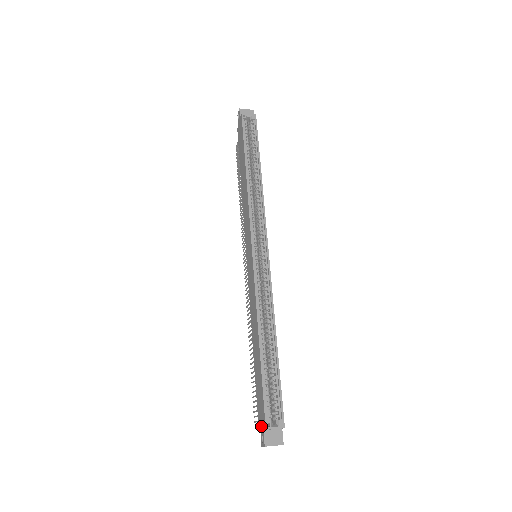
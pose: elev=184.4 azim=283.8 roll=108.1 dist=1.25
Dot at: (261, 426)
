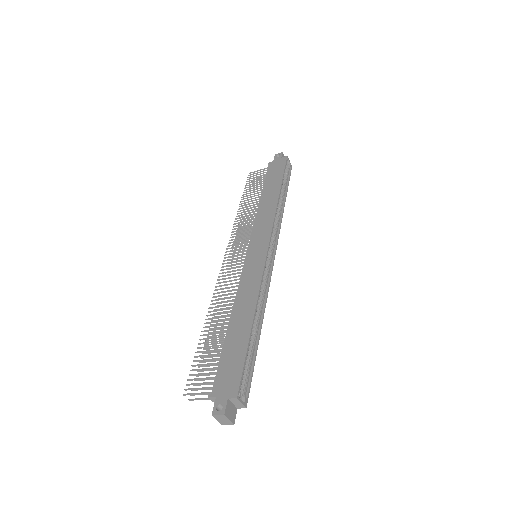
Dot at: (222, 395)
